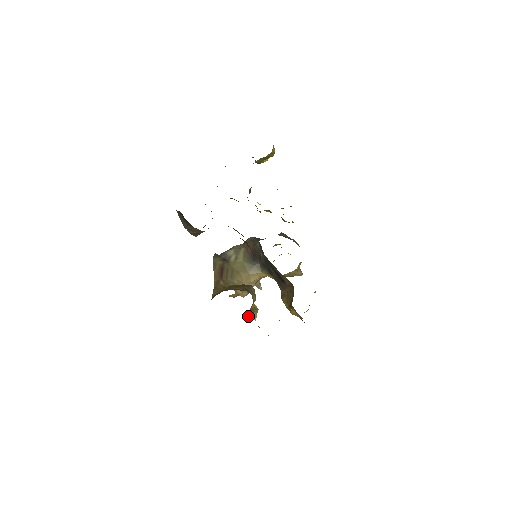
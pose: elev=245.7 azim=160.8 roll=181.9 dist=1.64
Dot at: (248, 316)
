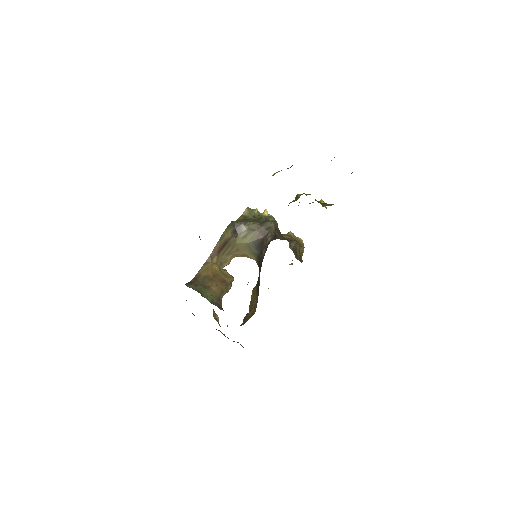
Dot at: occluded
